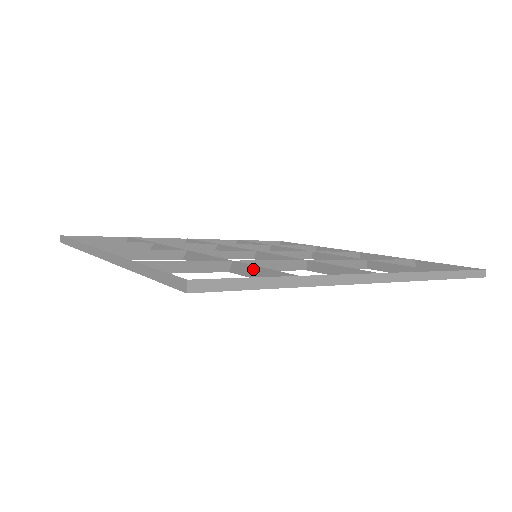
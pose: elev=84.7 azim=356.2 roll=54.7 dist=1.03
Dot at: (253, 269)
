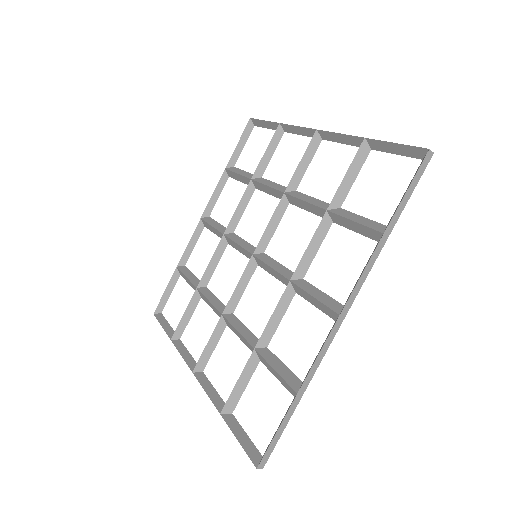
Dot at: (271, 368)
